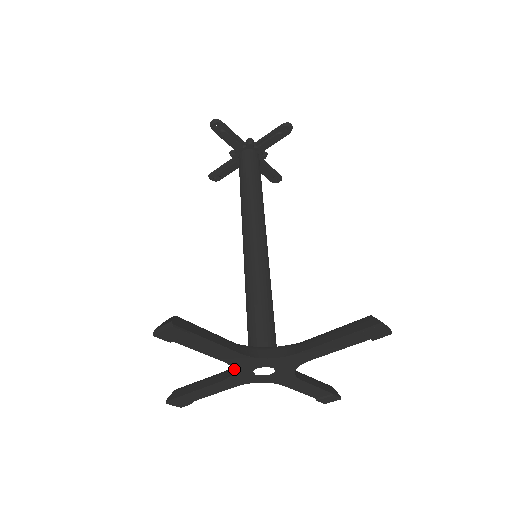
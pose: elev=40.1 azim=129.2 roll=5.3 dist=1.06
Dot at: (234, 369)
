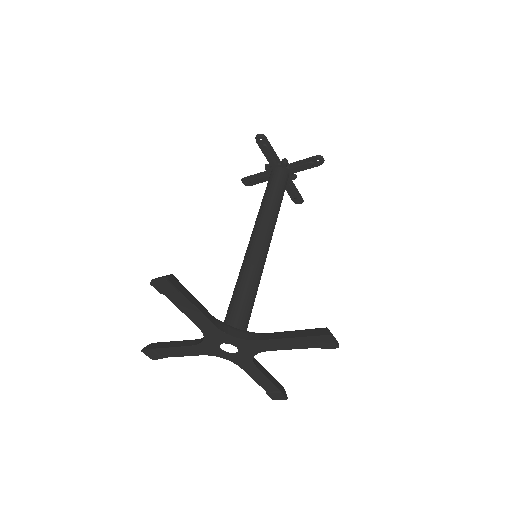
Dot at: (205, 337)
